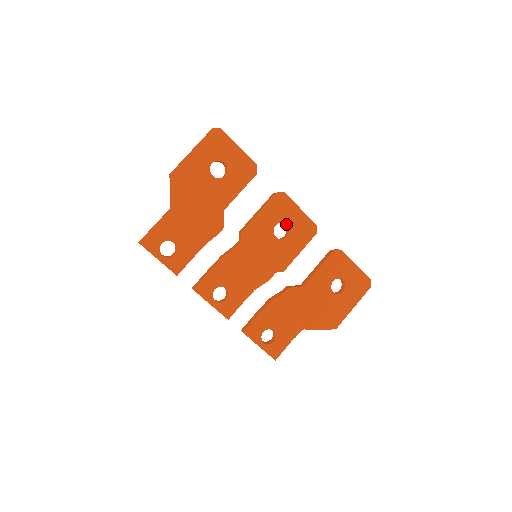
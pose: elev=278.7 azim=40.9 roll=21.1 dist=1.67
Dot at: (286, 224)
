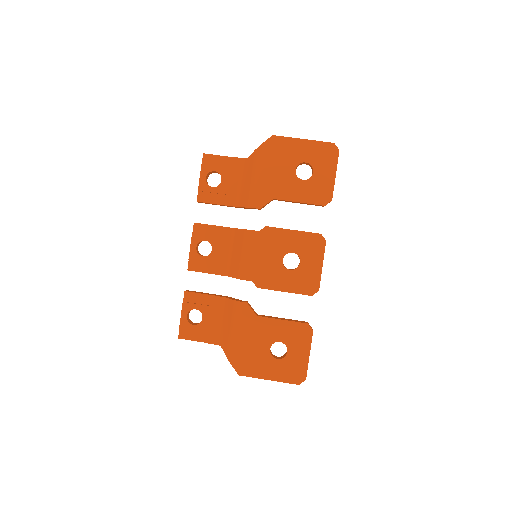
Dot at: (300, 261)
